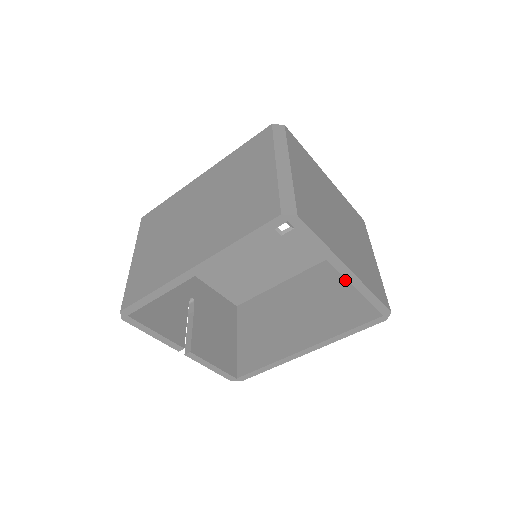
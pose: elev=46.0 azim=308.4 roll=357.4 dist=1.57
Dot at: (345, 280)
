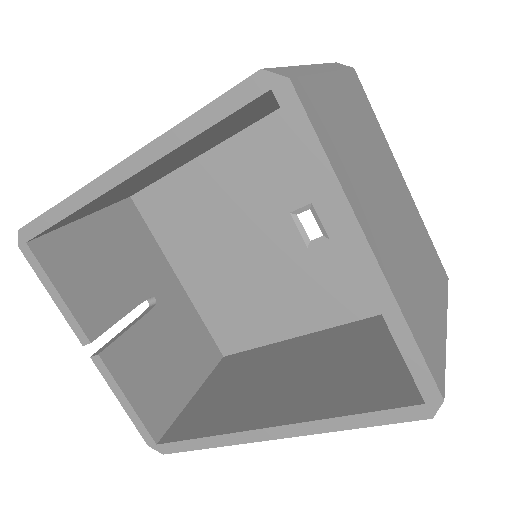
Dot at: (383, 344)
